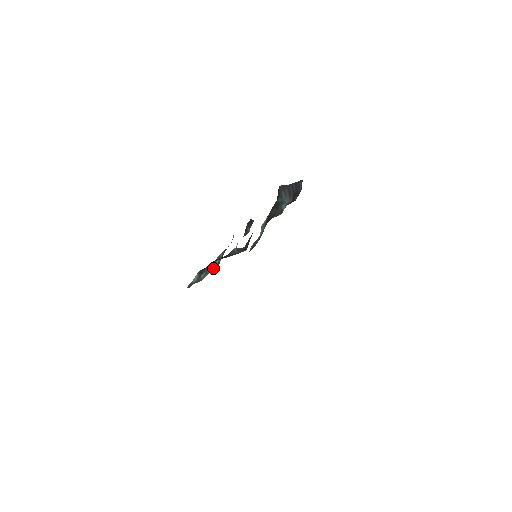
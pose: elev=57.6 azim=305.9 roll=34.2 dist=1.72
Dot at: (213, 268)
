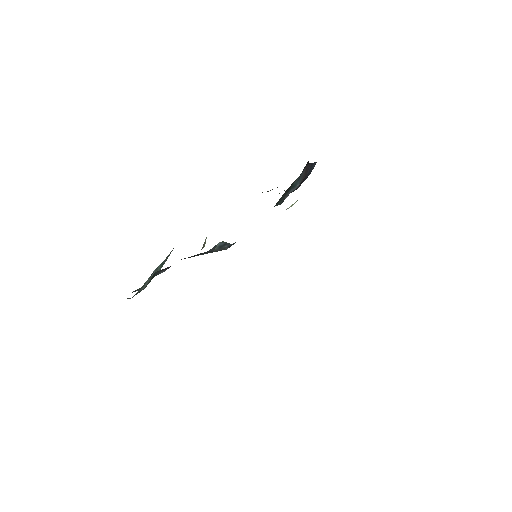
Dot at: occluded
